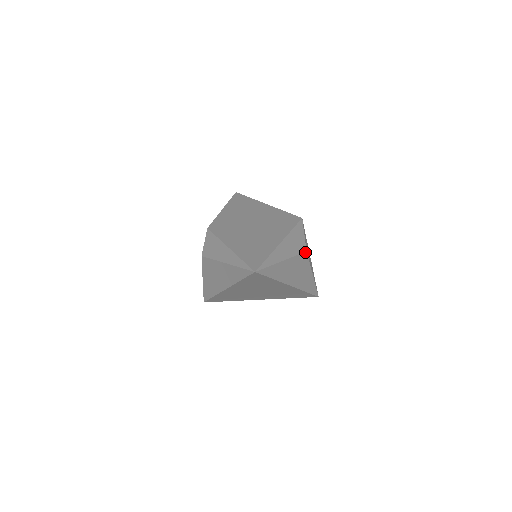
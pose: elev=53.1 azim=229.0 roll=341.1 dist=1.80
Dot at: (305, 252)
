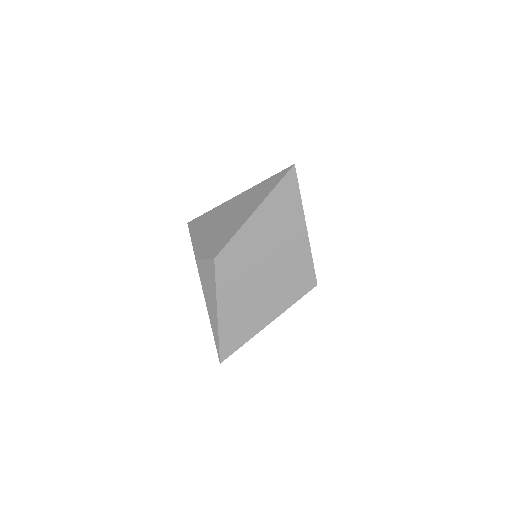
Dot at: occluded
